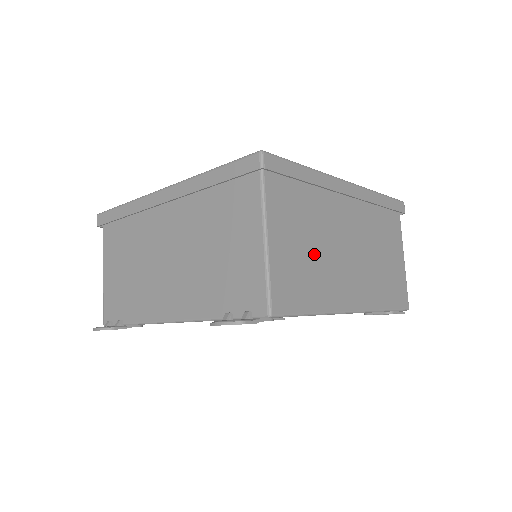
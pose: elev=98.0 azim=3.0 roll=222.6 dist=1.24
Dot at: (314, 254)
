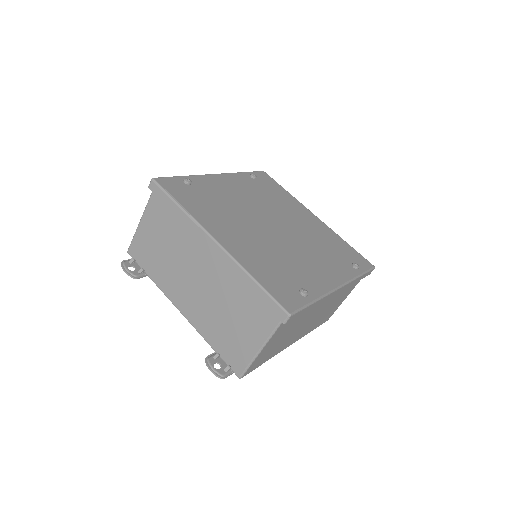
Dot at: (286, 337)
